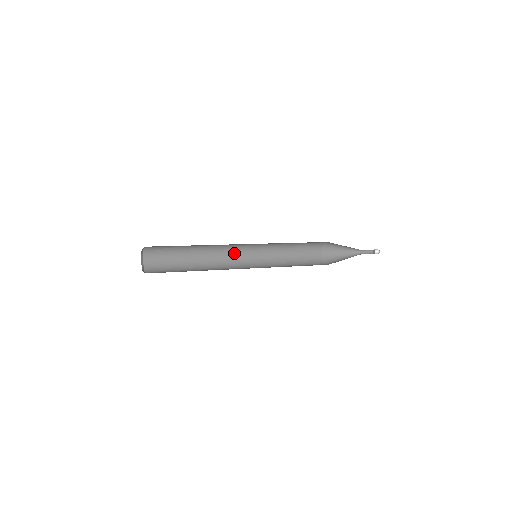
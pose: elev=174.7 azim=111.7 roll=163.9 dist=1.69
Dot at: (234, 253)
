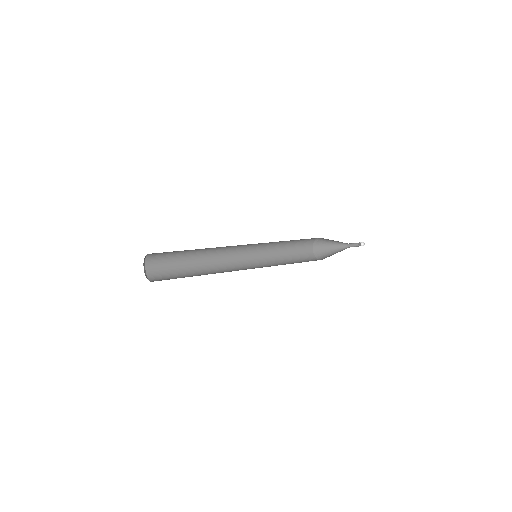
Dot at: (234, 249)
